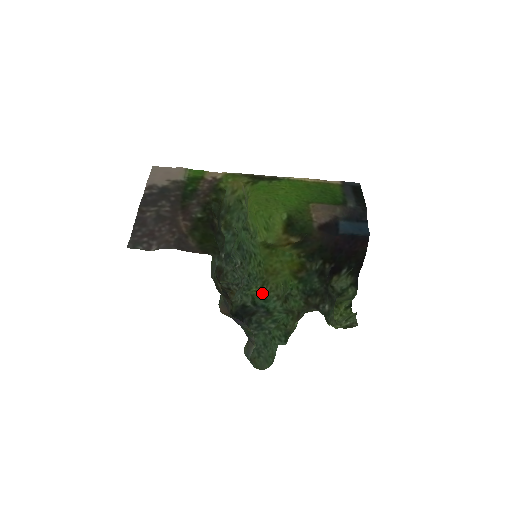
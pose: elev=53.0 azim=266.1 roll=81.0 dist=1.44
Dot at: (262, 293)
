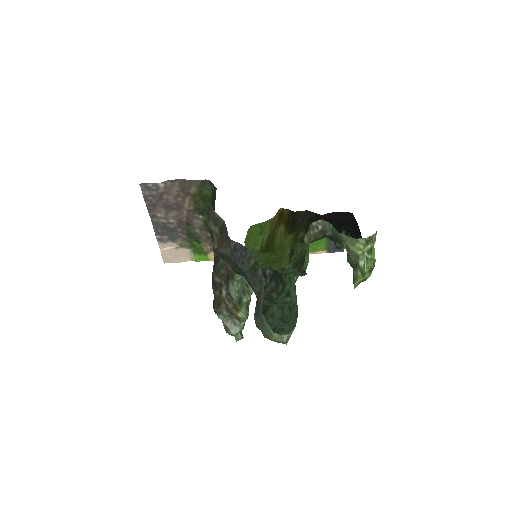
Dot at: occluded
